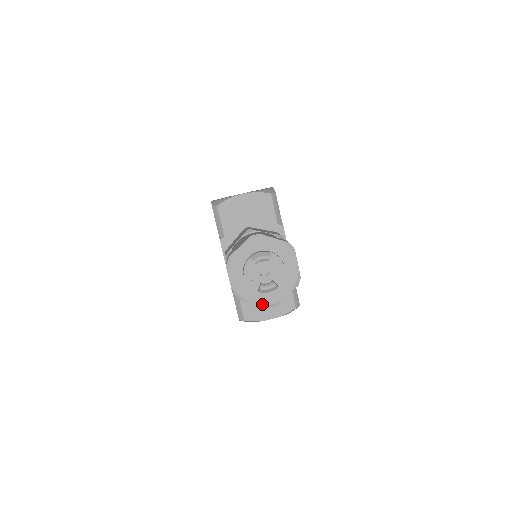
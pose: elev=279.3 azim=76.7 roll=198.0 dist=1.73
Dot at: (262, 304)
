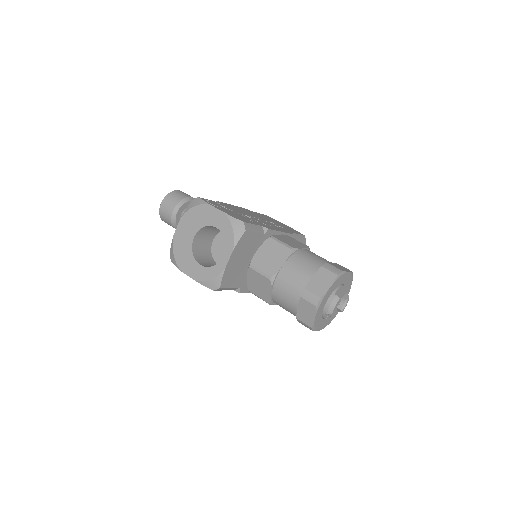
Dot at: occluded
